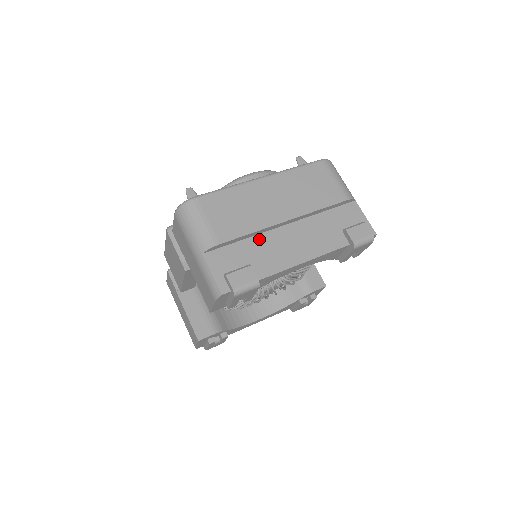
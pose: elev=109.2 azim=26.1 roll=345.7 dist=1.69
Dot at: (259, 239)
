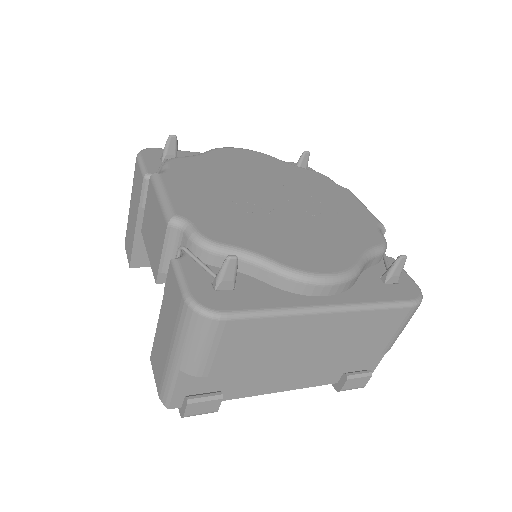
Dot at: occluded
